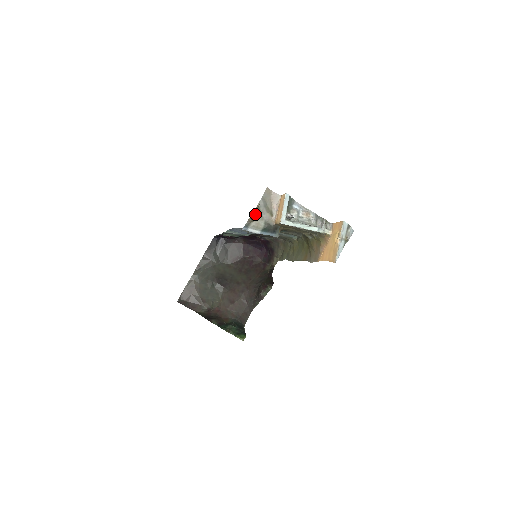
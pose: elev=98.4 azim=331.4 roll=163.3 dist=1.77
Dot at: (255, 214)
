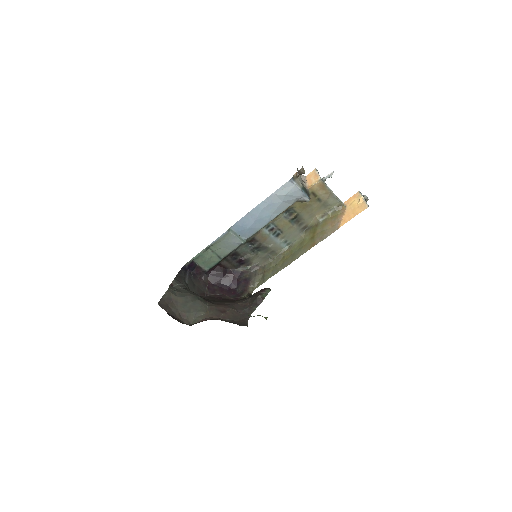
Dot at: (303, 168)
